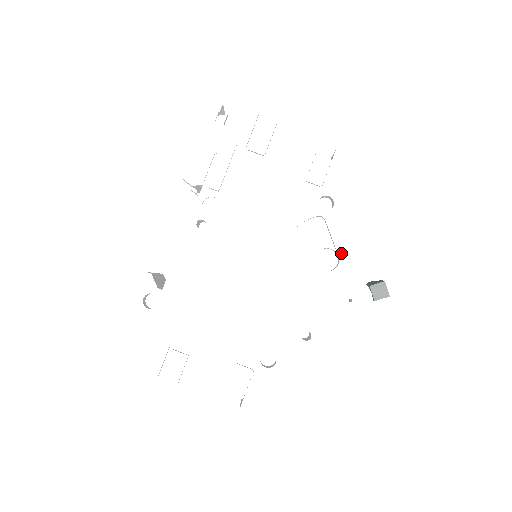
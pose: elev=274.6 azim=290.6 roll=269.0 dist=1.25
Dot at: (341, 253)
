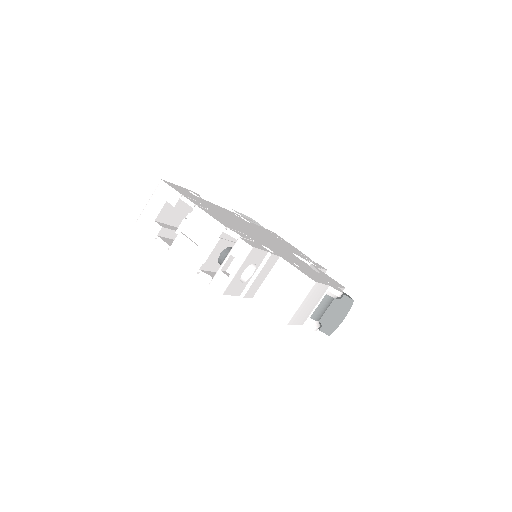
Dot at: (321, 273)
